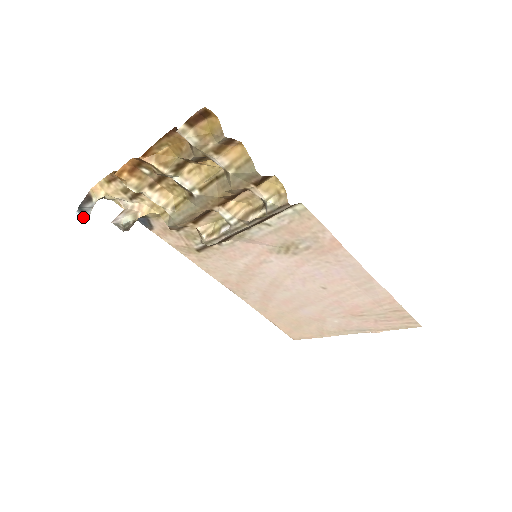
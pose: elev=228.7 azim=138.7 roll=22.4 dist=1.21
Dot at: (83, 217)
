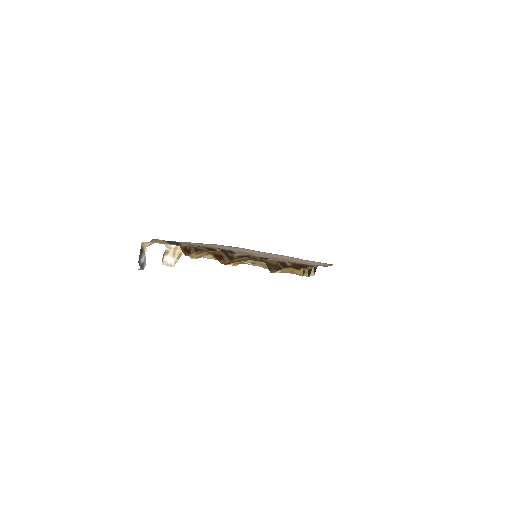
Dot at: (143, 269)
